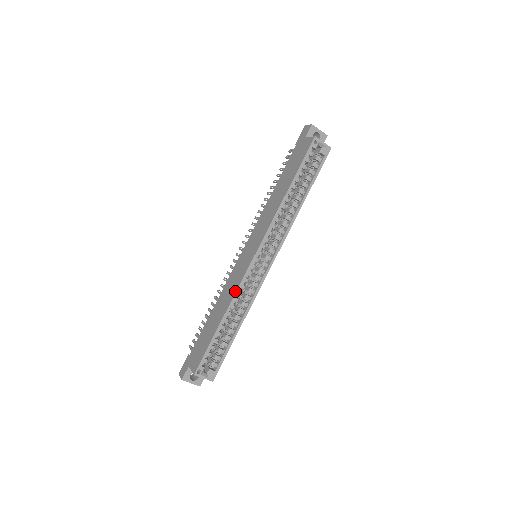
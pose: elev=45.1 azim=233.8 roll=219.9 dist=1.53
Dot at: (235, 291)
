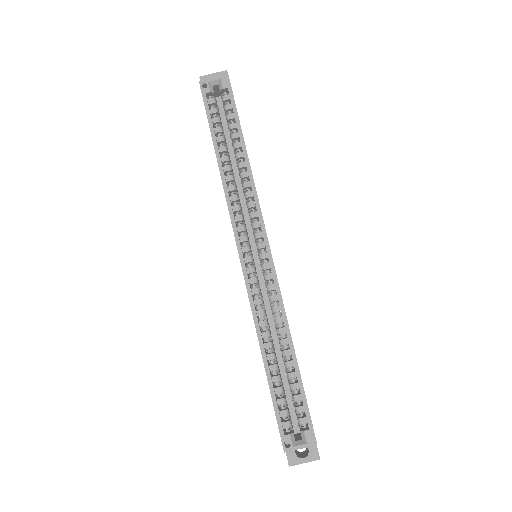
Dot at: occluded
